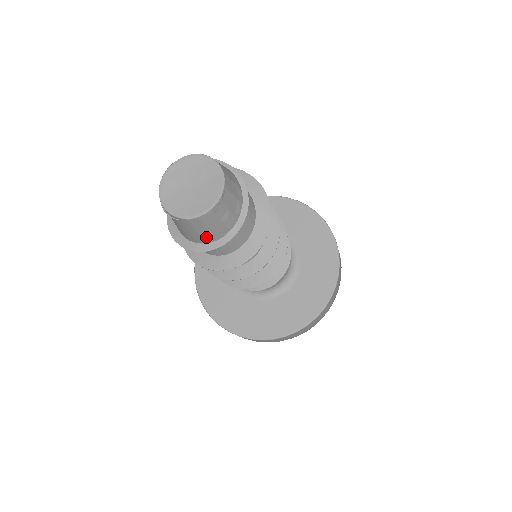
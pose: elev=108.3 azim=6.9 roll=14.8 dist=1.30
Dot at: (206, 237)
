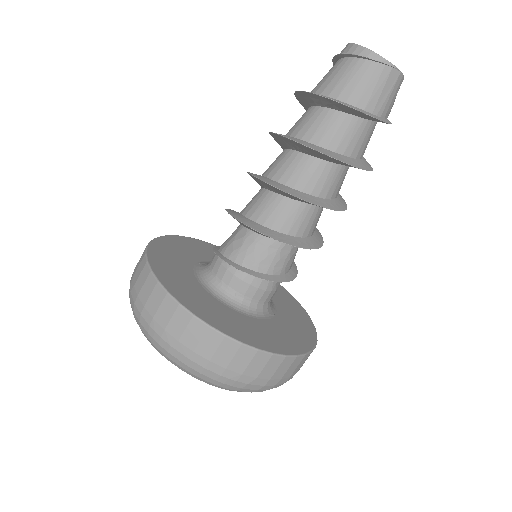
Dot at: (380, 105)
